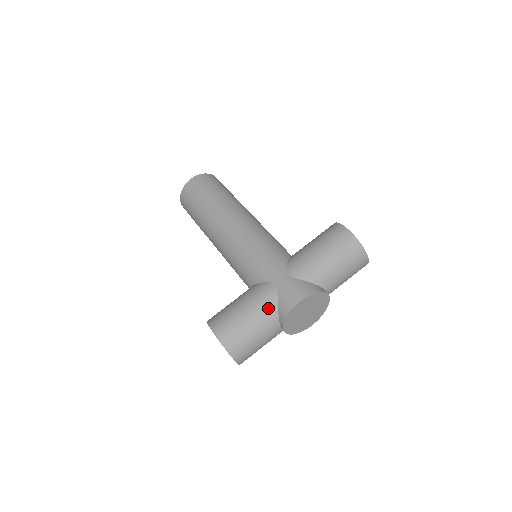
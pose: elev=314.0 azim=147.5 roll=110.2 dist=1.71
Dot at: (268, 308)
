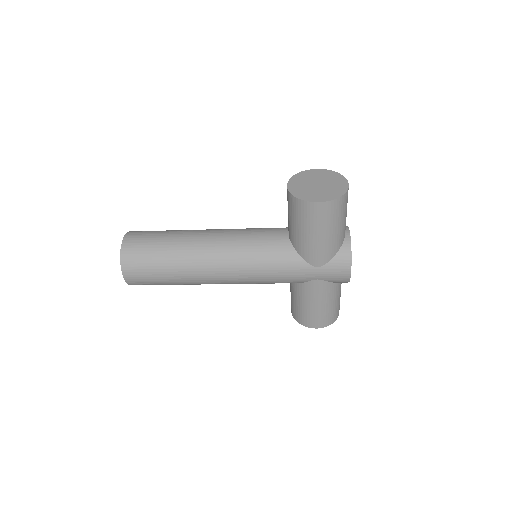
Dot at: occluded
